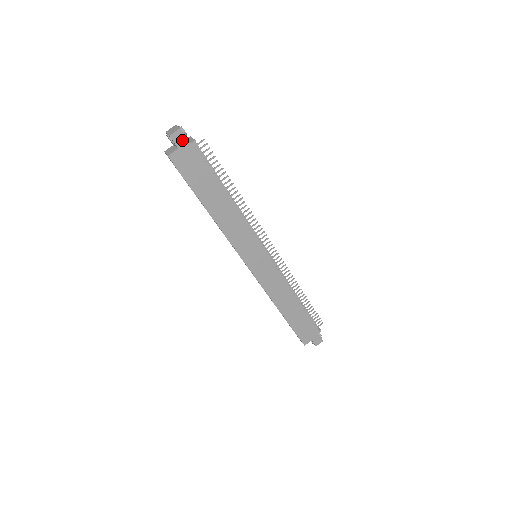
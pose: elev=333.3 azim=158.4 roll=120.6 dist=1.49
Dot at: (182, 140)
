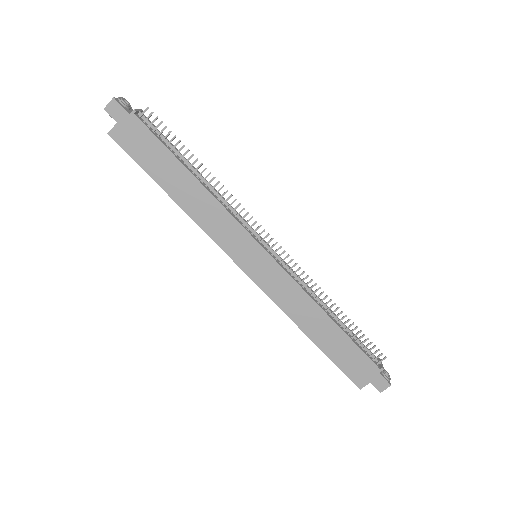
Dot at: (119, 112)
